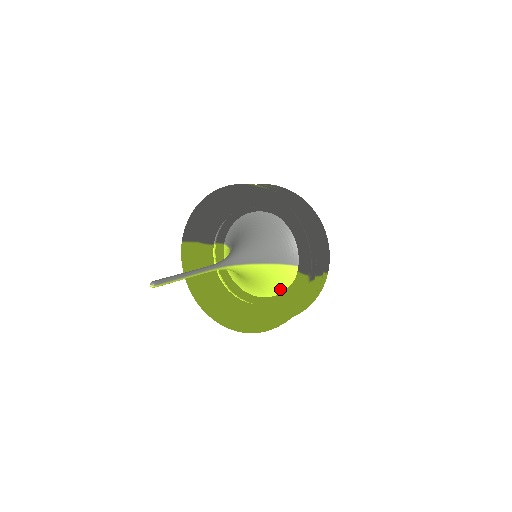
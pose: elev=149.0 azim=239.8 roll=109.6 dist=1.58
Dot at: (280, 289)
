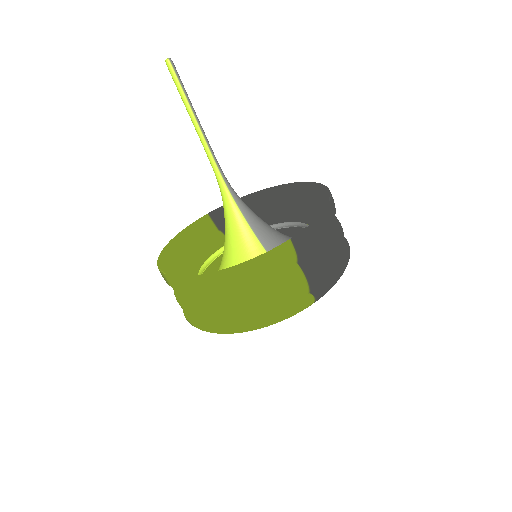
Dot at: occluded
